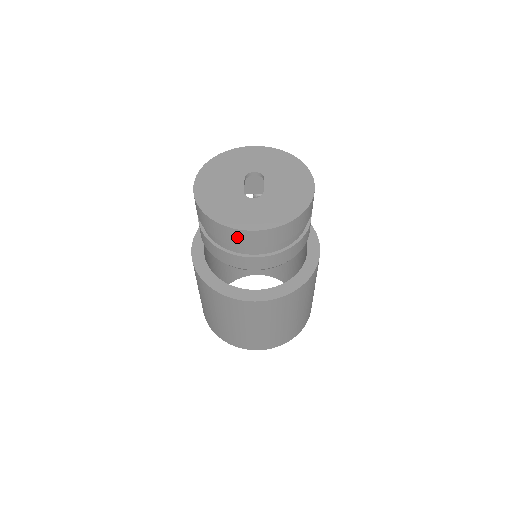
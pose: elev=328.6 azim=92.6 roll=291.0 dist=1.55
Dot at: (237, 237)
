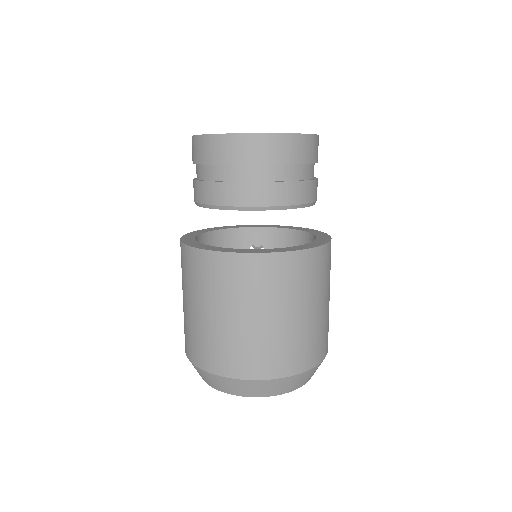
Dot at: (238, 147)
